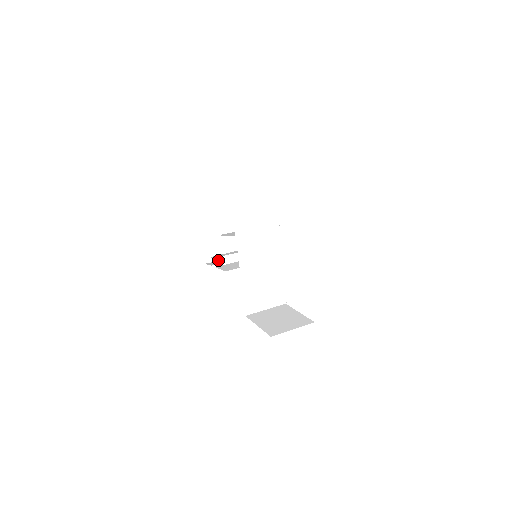
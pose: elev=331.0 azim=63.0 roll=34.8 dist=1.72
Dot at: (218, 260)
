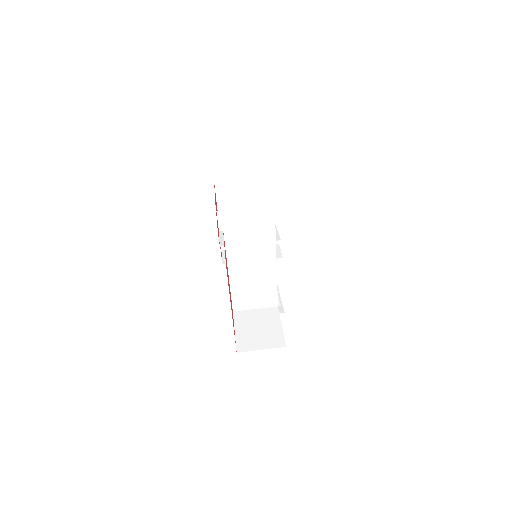
Dot at: occluded
